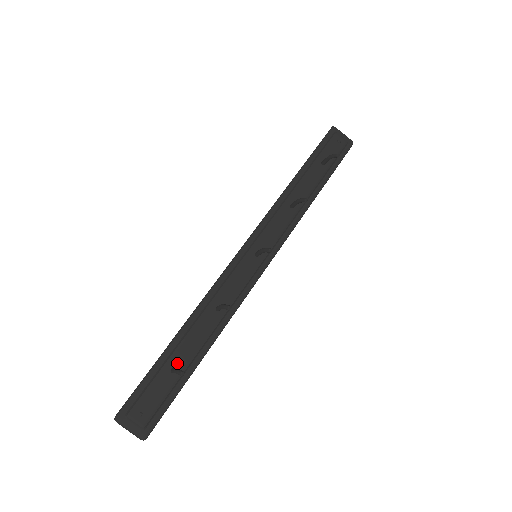
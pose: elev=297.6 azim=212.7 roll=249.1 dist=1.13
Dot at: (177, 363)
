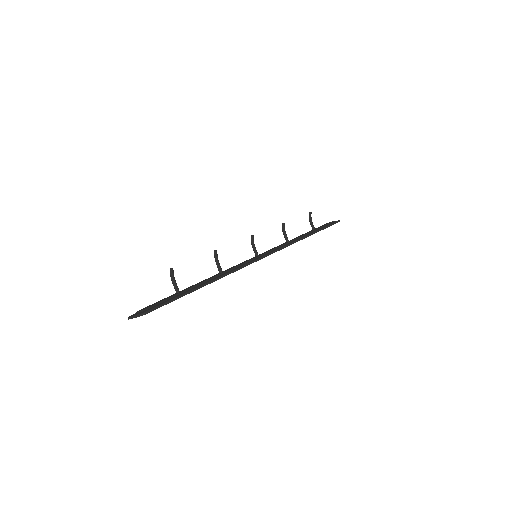
Dot at: occluded
